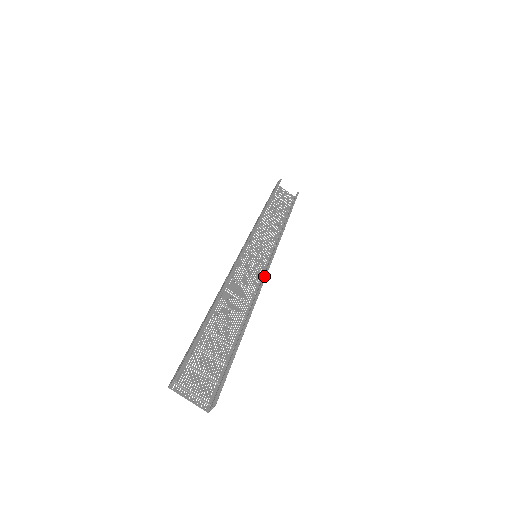
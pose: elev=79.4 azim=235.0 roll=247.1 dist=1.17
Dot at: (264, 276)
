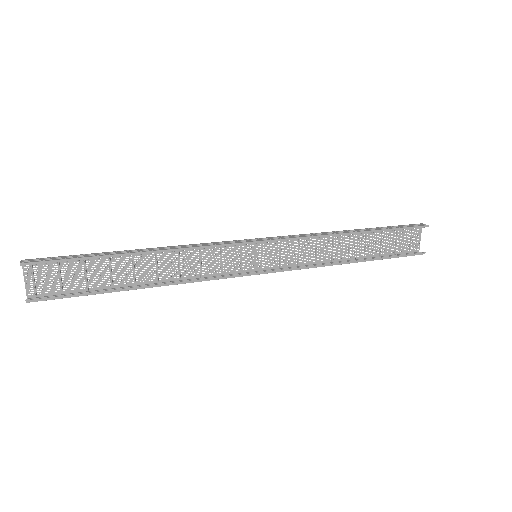
Dot at: (224, 277)
